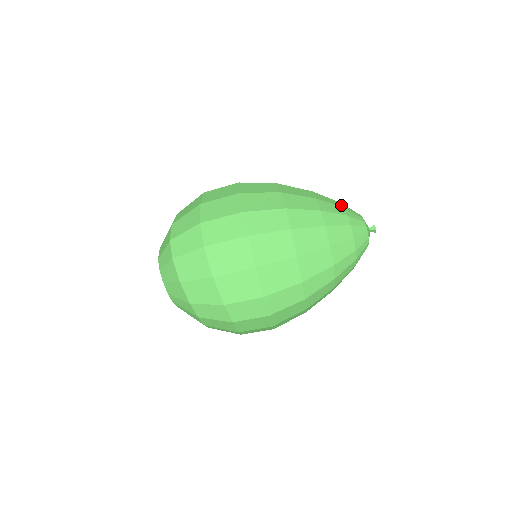
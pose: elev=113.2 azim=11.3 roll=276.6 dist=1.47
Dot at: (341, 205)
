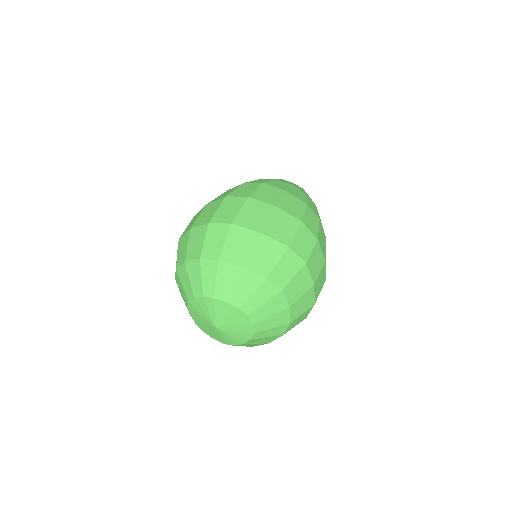
Dot at: occluded
